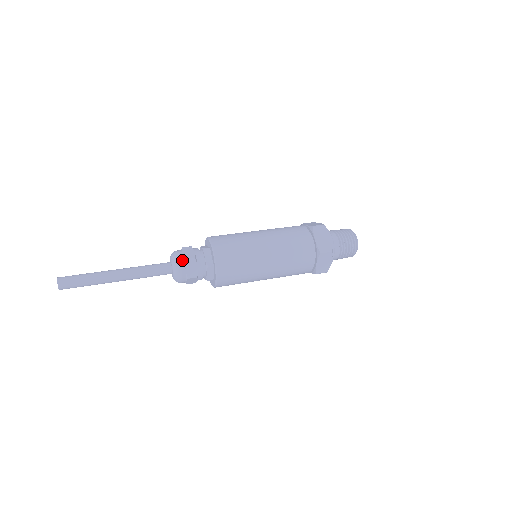
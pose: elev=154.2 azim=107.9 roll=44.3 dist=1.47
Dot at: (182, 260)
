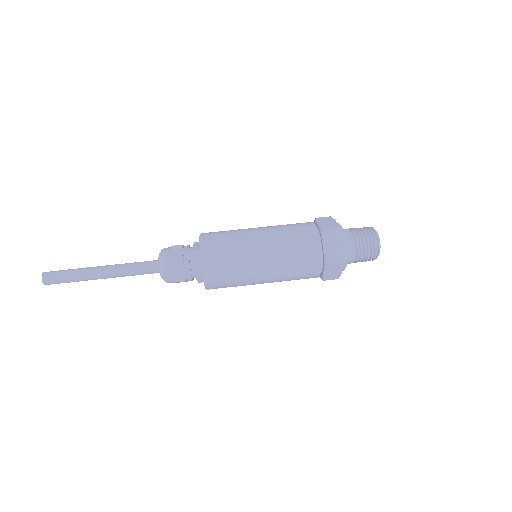
Dot at: (168, 263)
